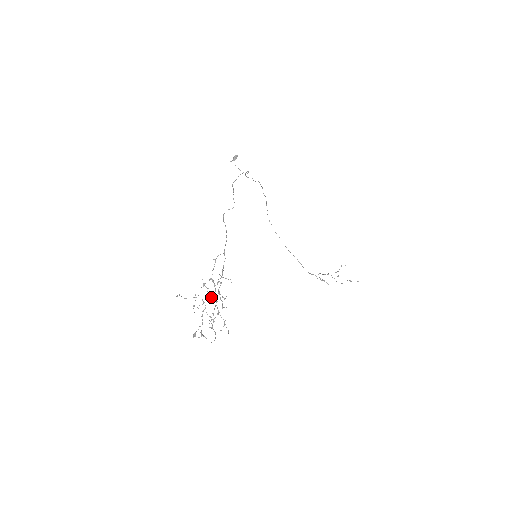
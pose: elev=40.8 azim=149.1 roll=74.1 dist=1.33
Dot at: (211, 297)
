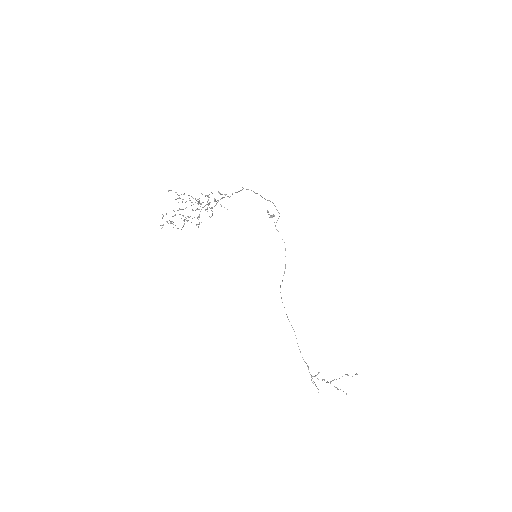
Dot at: occluded
